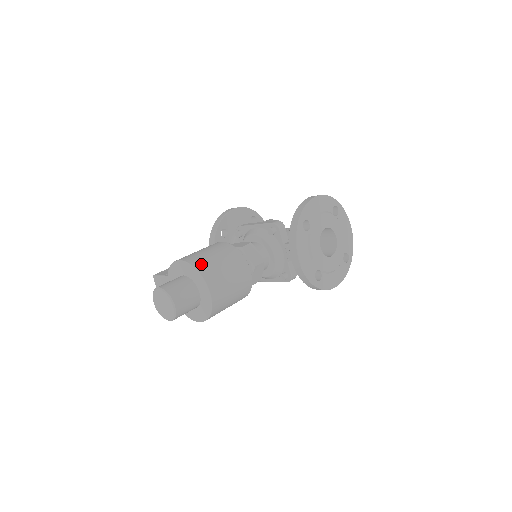
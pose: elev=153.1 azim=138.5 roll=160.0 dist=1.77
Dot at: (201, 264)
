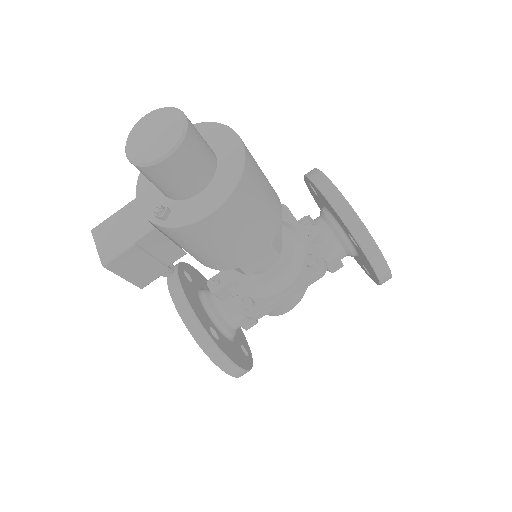
Dot at: occluded
